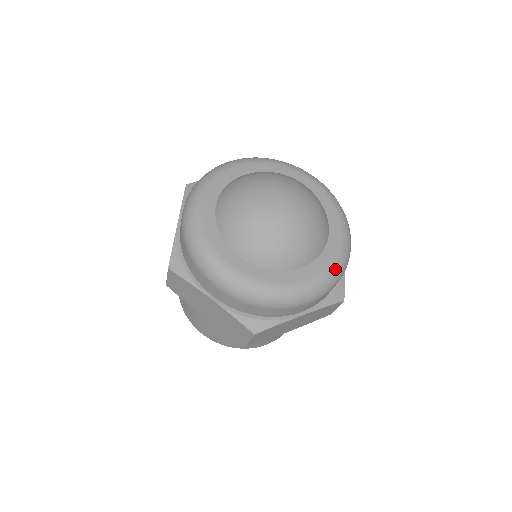
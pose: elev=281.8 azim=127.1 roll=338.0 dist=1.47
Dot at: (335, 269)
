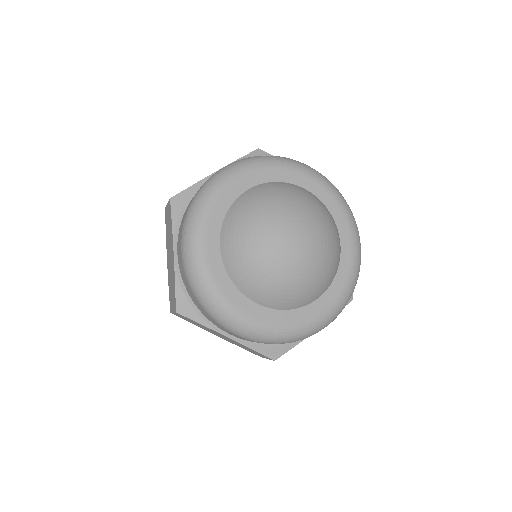
Dot at: (350, 288)
